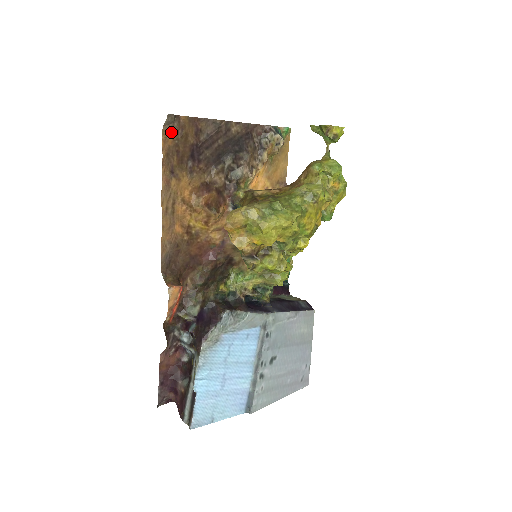
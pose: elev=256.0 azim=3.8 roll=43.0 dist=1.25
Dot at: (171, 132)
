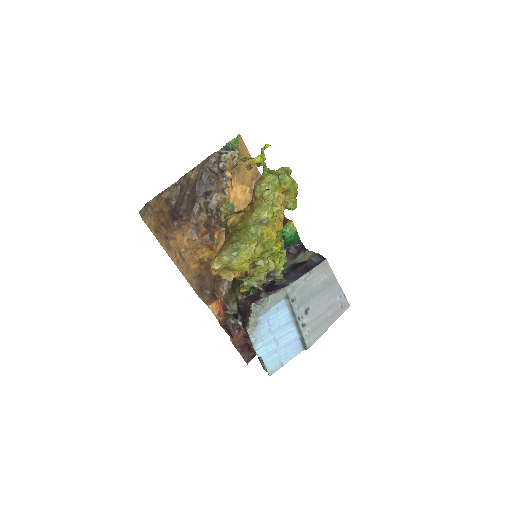
Dot at: (149, 217)
